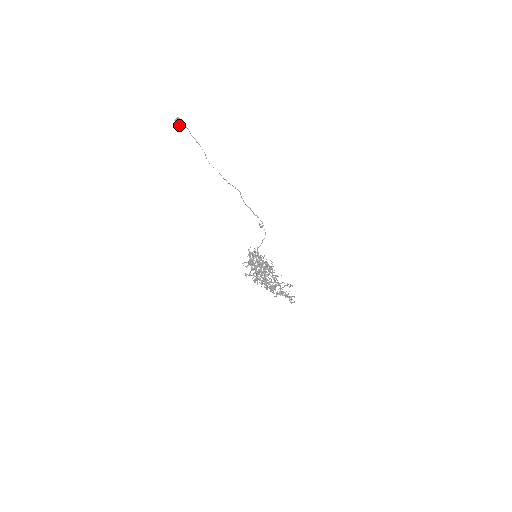
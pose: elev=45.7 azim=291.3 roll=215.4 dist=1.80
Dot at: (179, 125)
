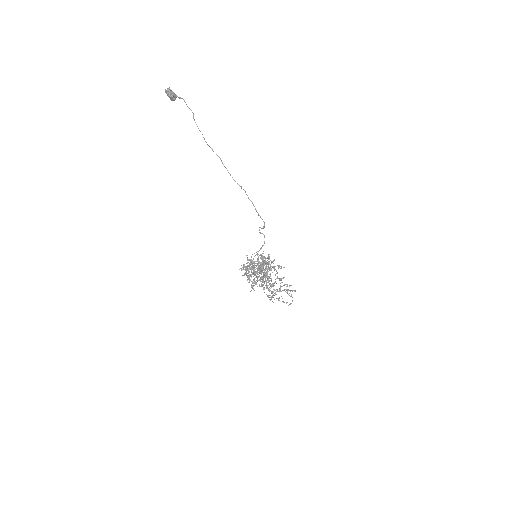
Dot at: (170, 99)
